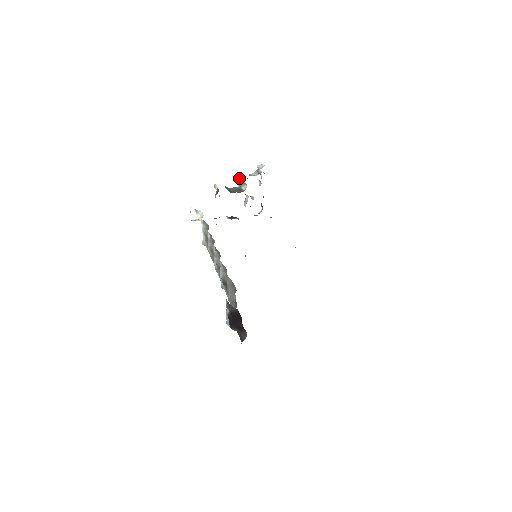
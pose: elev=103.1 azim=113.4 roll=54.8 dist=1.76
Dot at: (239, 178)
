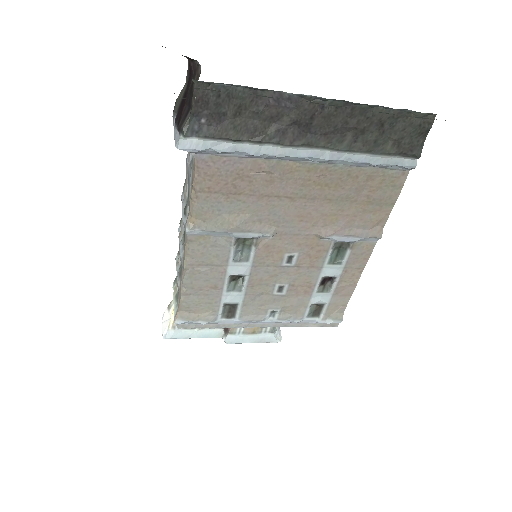
Dot at: occluded
